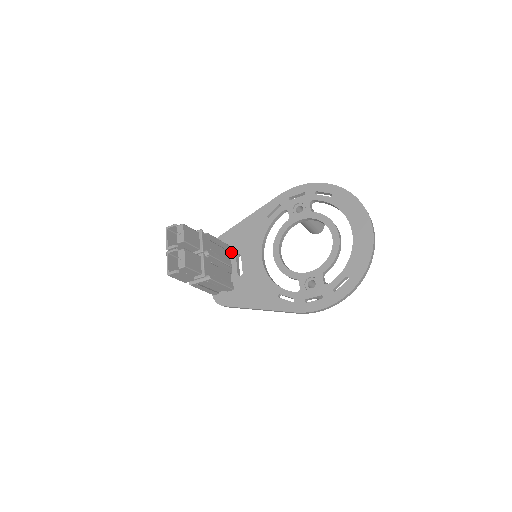
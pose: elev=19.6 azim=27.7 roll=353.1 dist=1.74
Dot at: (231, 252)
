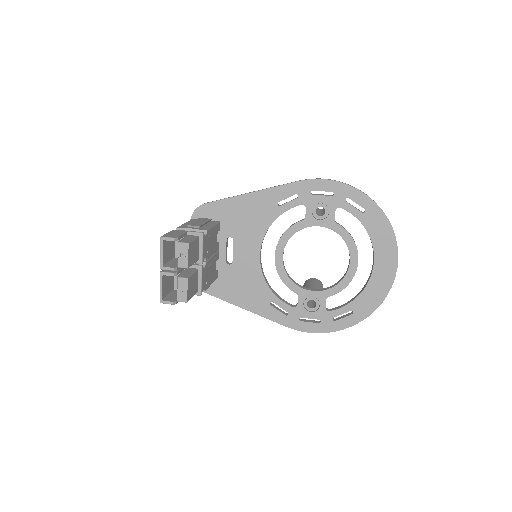
Dot at: (221, 231)
